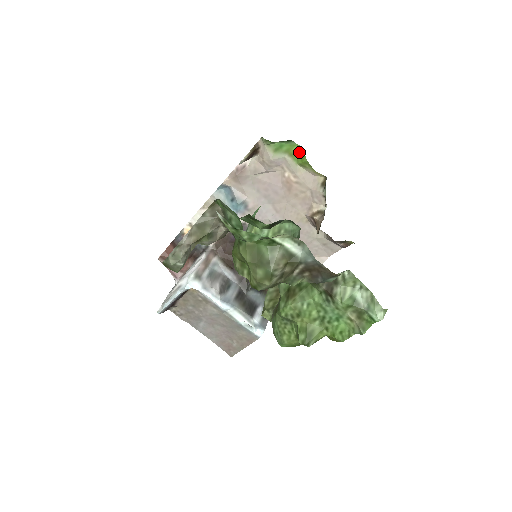
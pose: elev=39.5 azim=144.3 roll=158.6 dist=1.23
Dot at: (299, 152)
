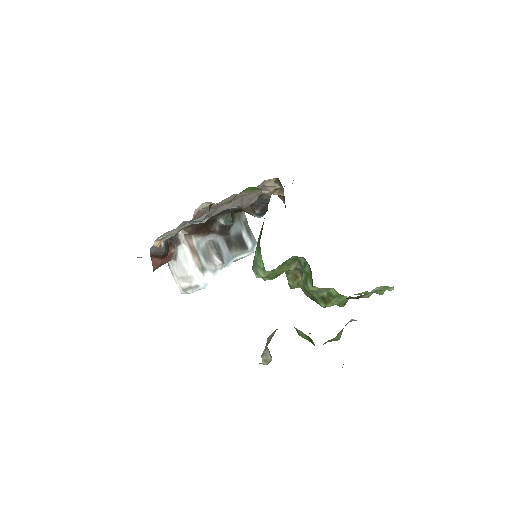
Dot at: (252, 188)
